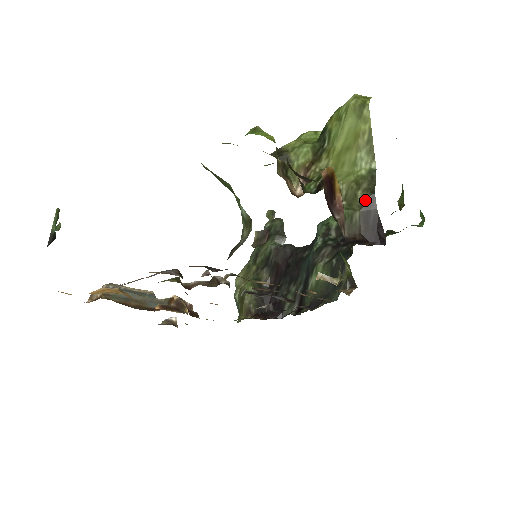
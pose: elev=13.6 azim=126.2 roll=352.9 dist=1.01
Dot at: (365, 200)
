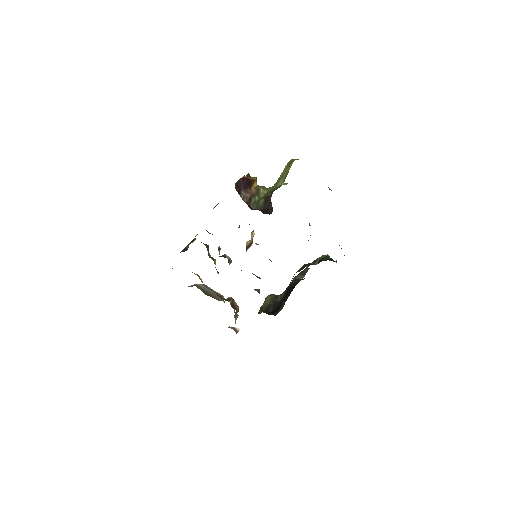
Dot at: (268, 195)
